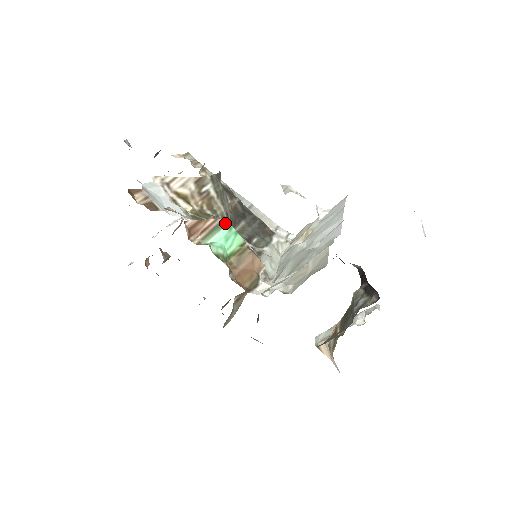
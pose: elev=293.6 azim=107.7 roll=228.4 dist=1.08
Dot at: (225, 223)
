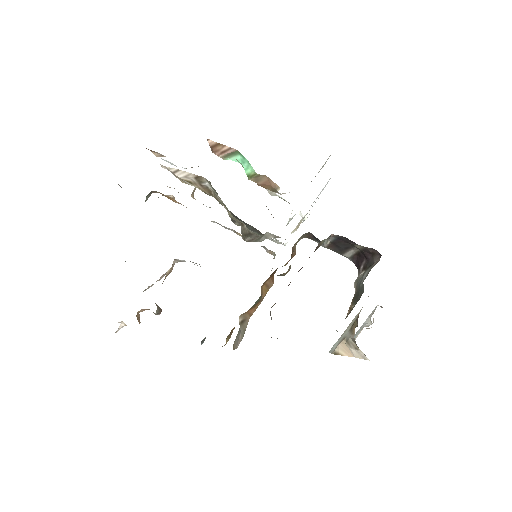
Dot at: (238, 153)
